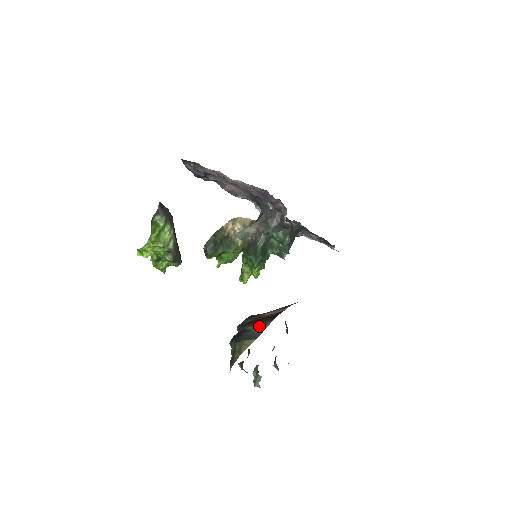
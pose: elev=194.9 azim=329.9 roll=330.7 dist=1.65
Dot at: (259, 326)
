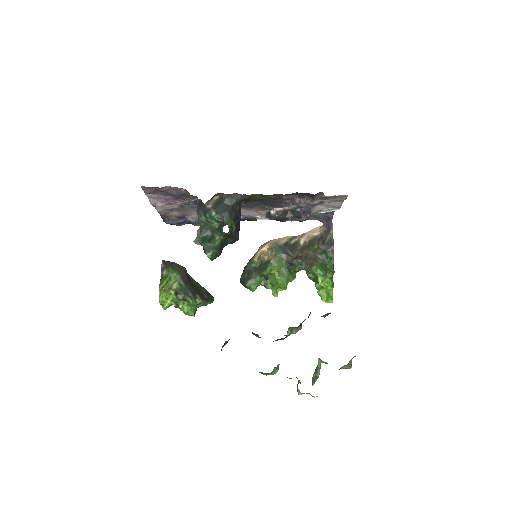
Dot at: occluded
